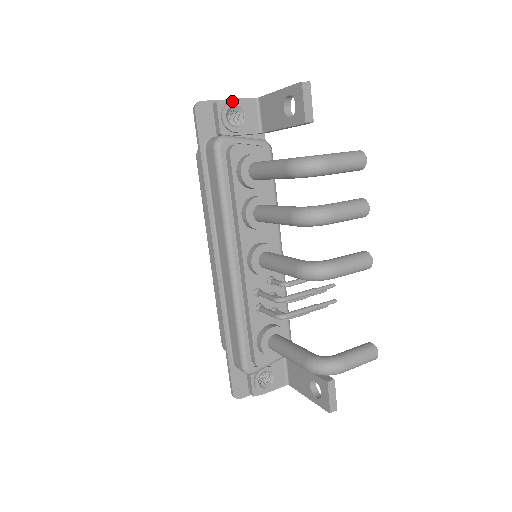
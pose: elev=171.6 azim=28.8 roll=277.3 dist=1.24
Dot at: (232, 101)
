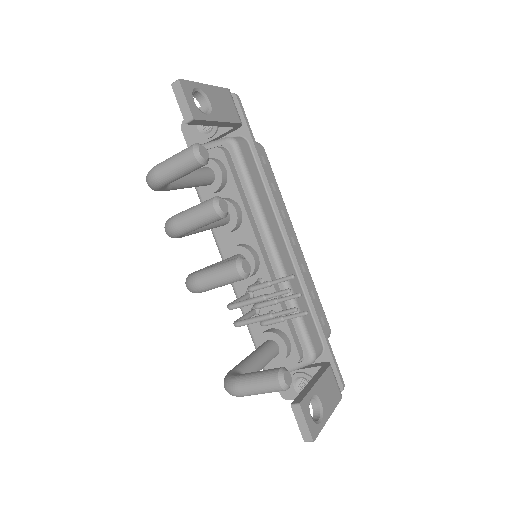
Dot at: occluded
